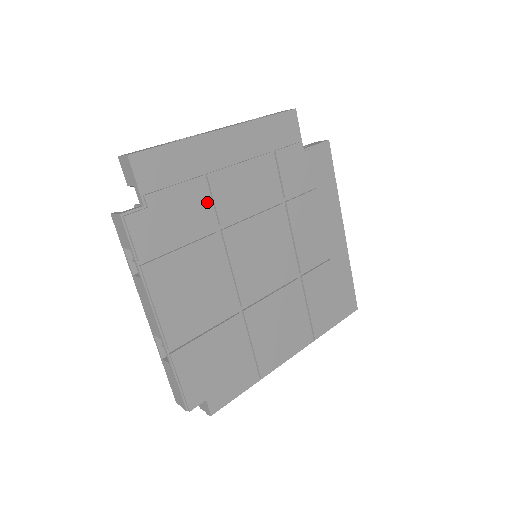
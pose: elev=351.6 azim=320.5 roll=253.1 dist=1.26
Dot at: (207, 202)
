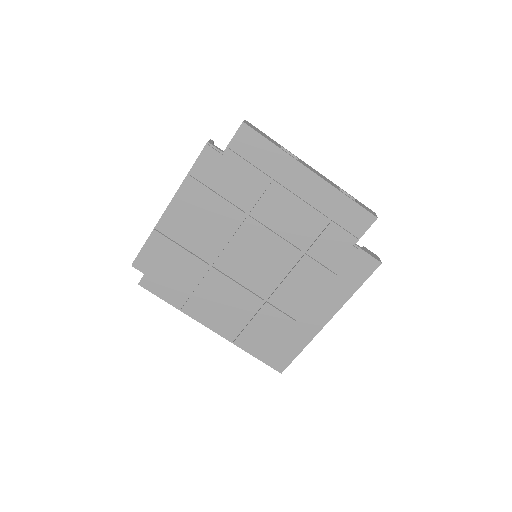
Dot at: (257, 192)
